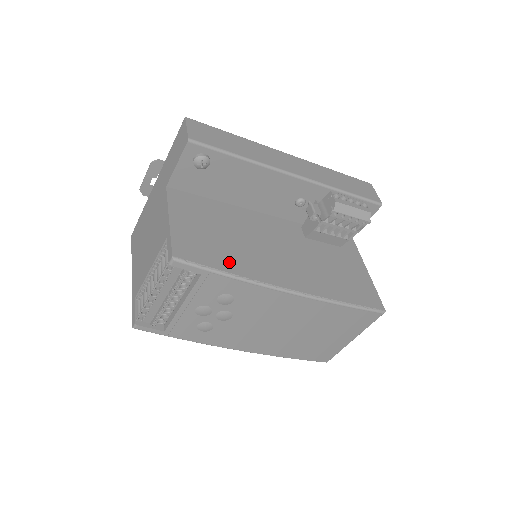
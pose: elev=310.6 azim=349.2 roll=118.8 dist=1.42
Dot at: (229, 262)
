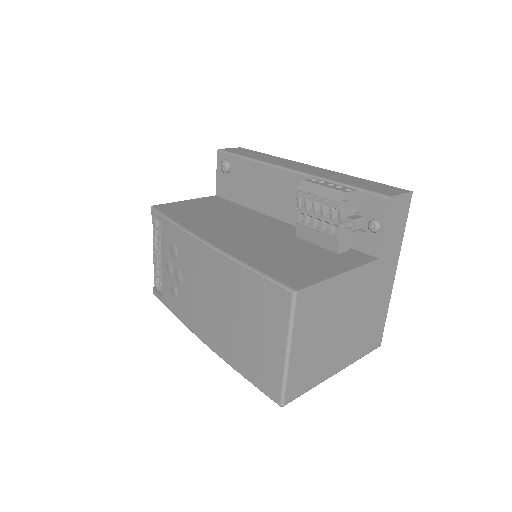
Dot at: (184, 218)
